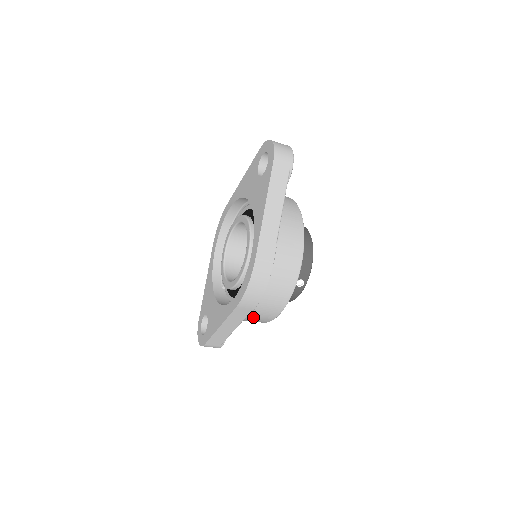
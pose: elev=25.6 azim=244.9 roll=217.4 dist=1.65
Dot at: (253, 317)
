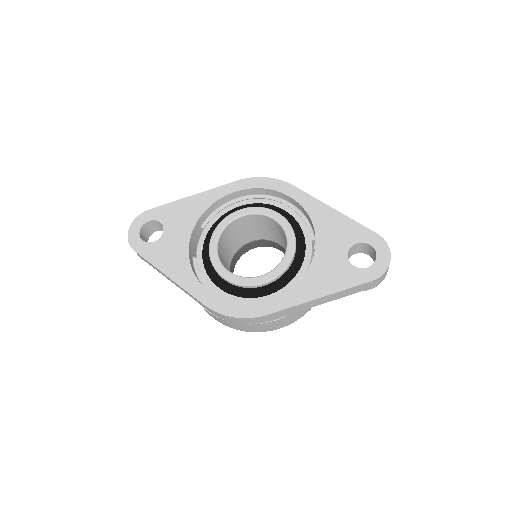
Dot at: occluded
